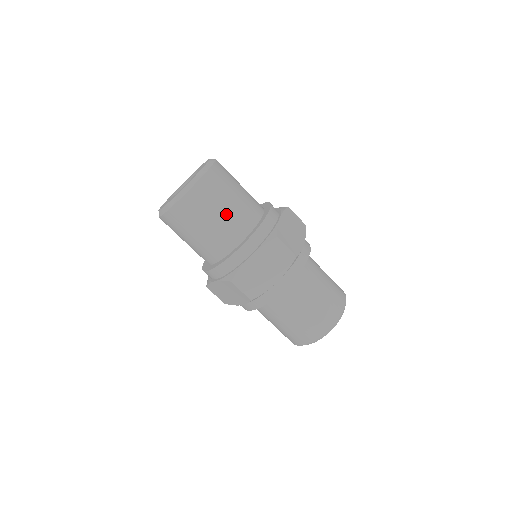
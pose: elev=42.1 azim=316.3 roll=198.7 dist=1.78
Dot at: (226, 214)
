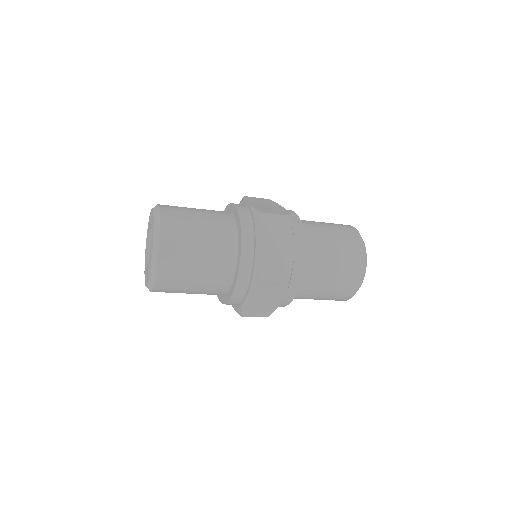
Dot at: (206, 232)
